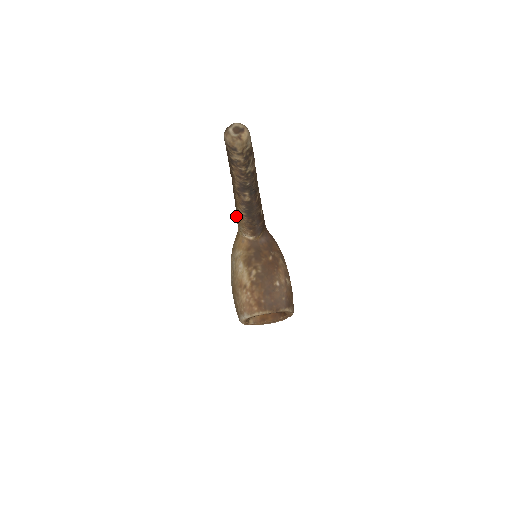
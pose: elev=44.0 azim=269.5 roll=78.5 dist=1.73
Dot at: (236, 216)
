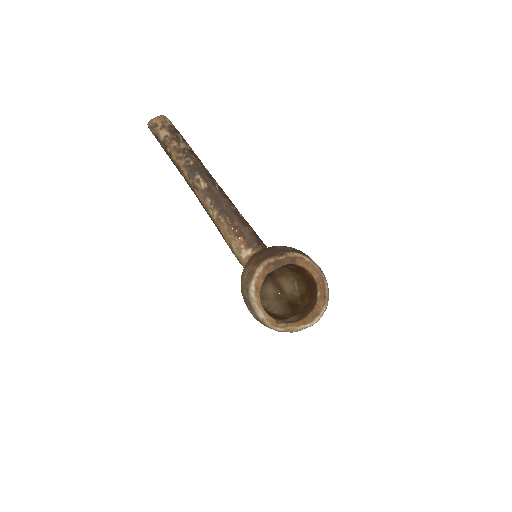
Dot at: occluded
